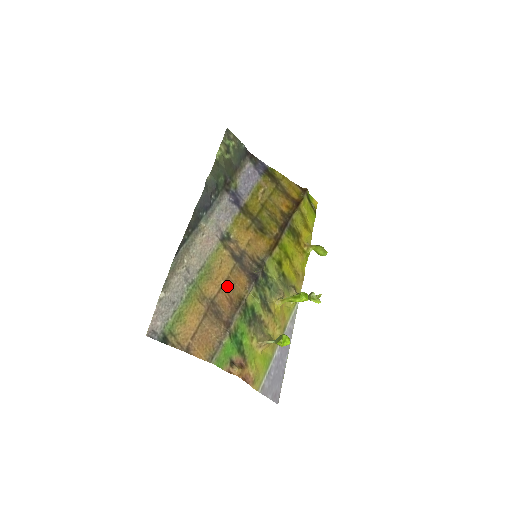
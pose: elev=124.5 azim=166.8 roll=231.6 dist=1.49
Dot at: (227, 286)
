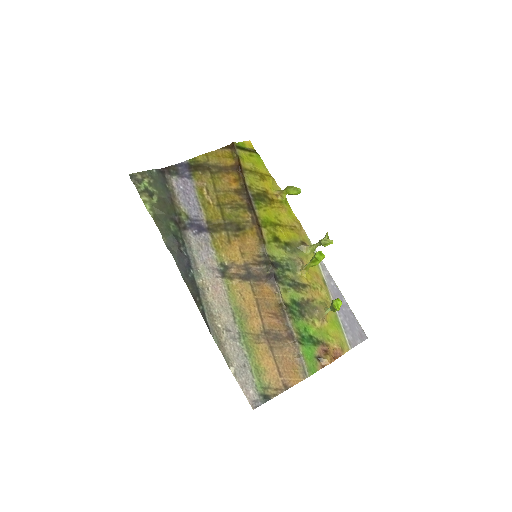
Dot at: (262, 308)
